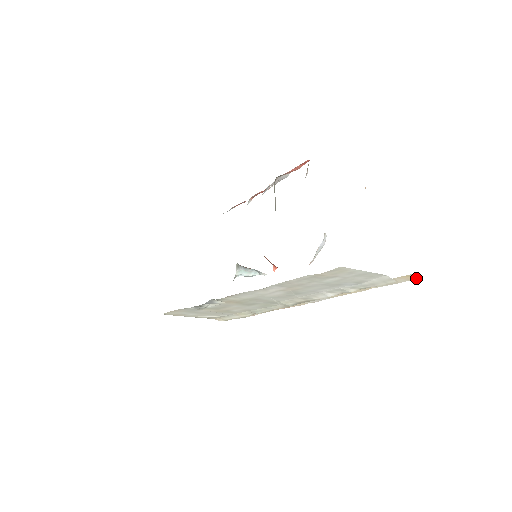
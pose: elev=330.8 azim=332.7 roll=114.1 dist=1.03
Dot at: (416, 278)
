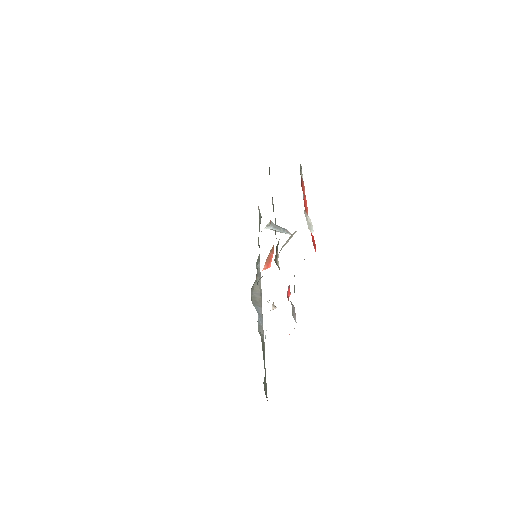
Dot at: occluded
